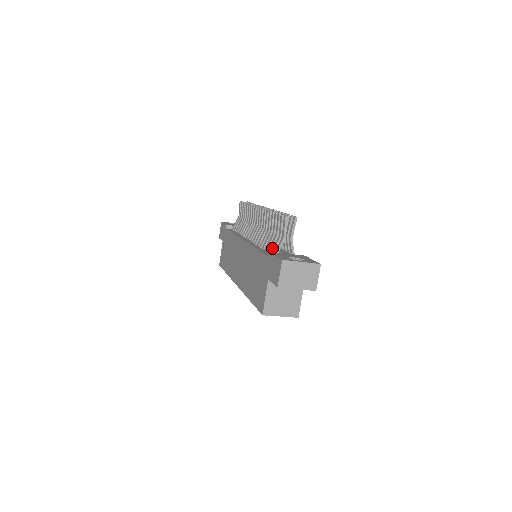
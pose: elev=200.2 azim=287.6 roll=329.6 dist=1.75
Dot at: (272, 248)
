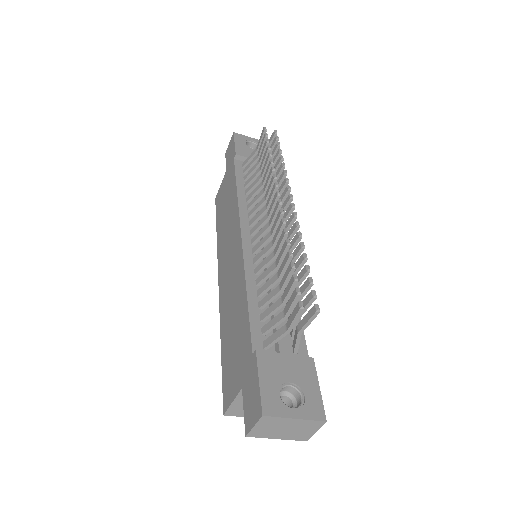
Dot at: (267, 323)
